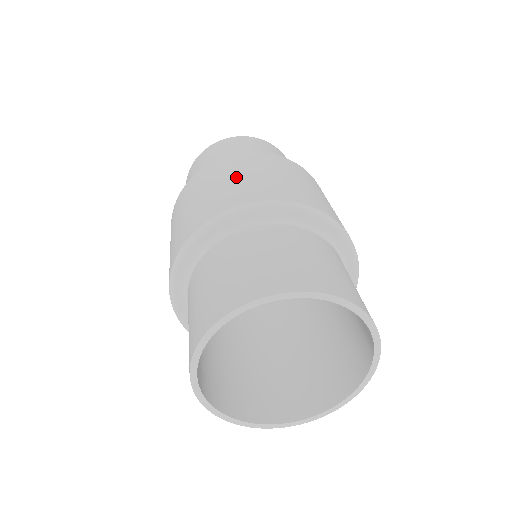
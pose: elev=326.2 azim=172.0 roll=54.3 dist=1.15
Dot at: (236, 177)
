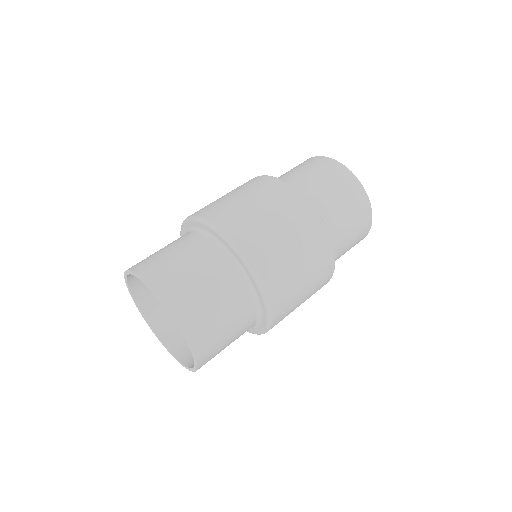
Dot at: (223, 196)
